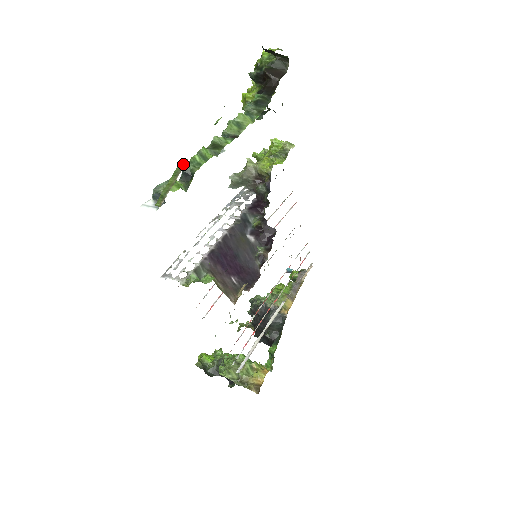
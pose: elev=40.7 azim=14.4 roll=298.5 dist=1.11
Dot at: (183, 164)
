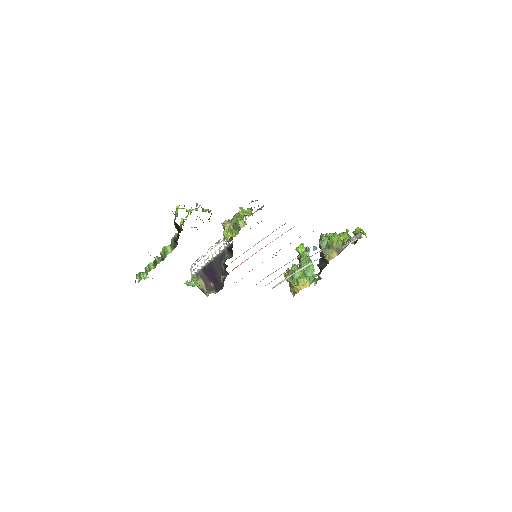
Dot at: (136, 276)
